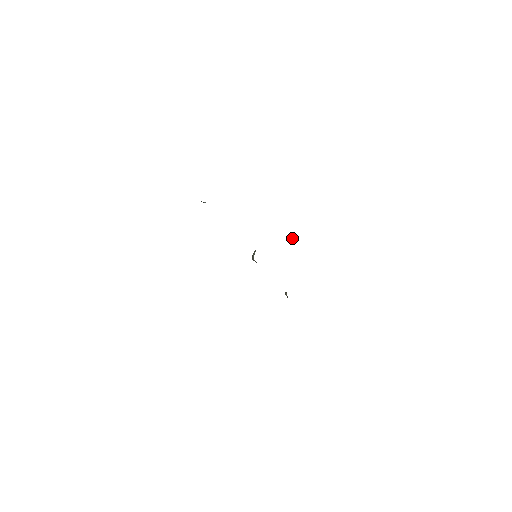
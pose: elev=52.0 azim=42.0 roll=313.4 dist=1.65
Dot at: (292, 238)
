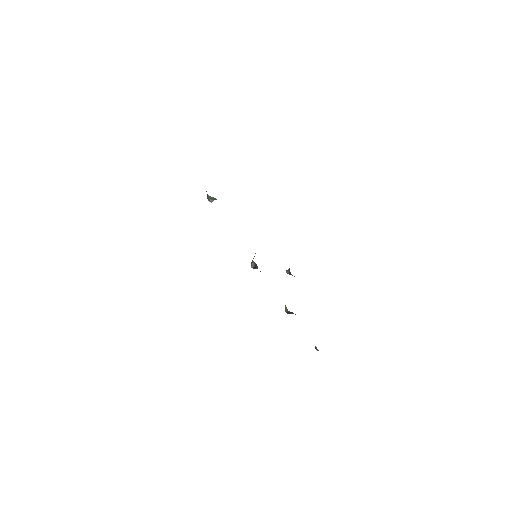
Dot at: (287, 270)
